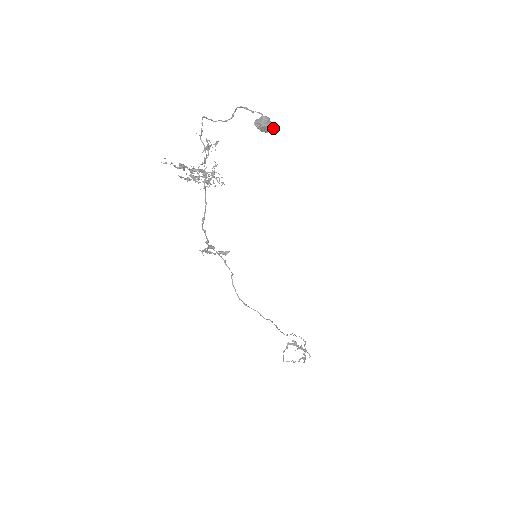
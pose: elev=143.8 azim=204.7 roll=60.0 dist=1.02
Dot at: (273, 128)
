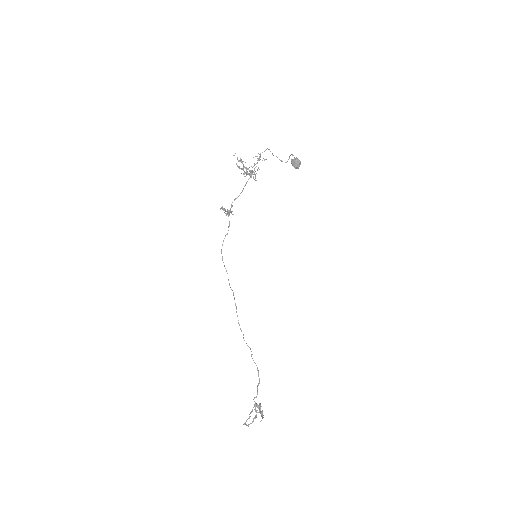
Dot at: (299, 166)
